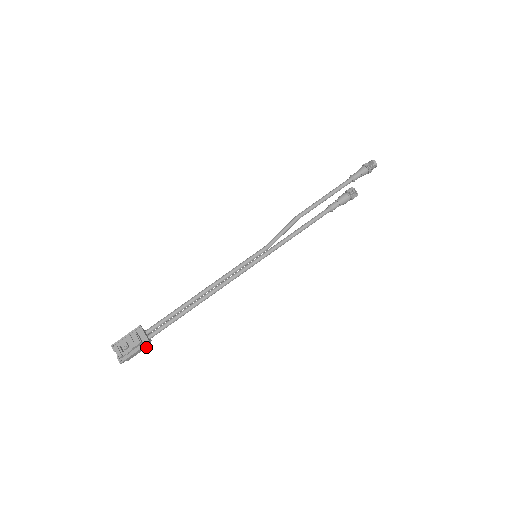
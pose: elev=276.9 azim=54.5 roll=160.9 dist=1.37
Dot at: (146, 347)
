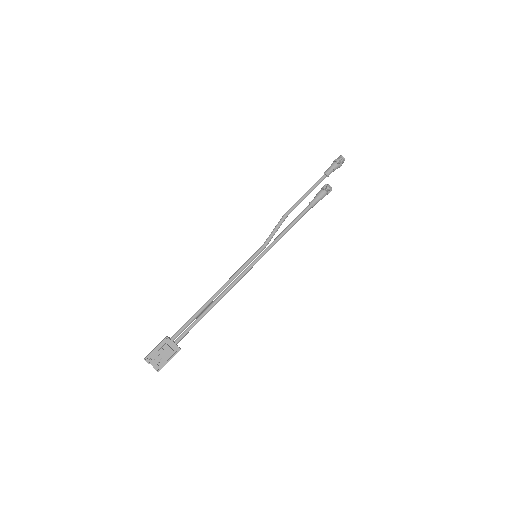
Dot at: (175, 352)
